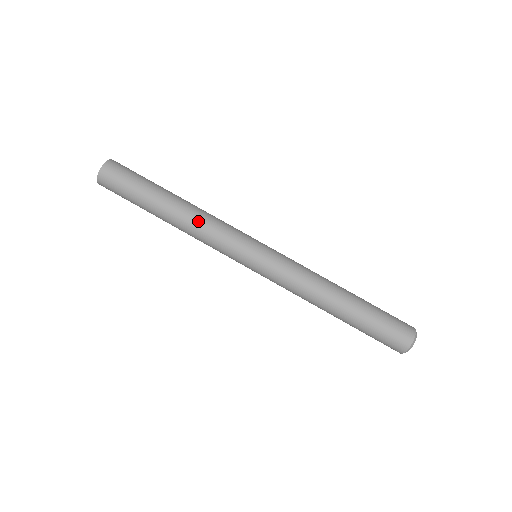
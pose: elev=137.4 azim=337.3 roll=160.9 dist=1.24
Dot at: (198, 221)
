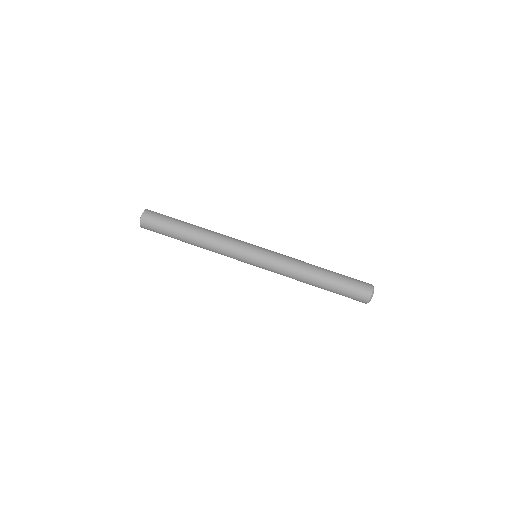
Dot at: (215, 234)
